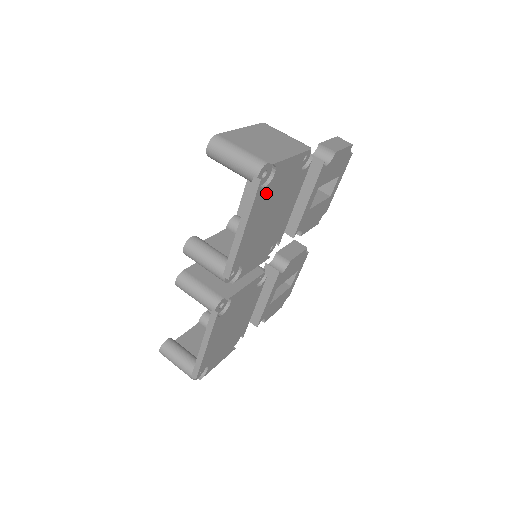
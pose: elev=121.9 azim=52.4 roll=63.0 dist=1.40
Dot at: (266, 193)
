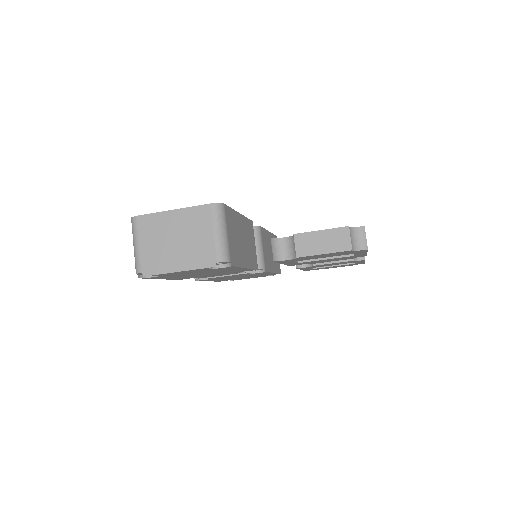
Dot at: (164, 276)
